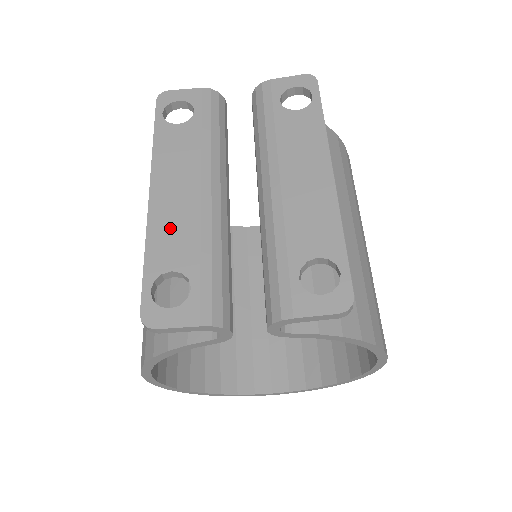
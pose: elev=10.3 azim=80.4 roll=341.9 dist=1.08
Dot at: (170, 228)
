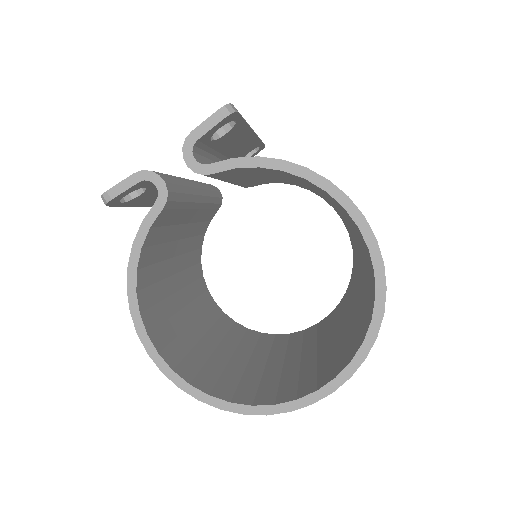
Dot at: occluded
